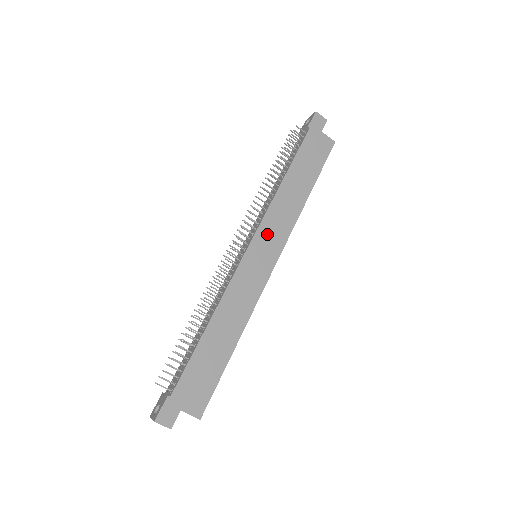
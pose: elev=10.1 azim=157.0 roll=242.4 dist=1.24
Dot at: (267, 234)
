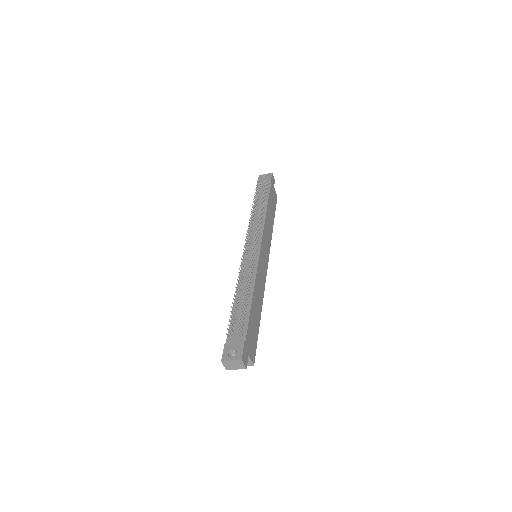
Dot at: (265, 242)
